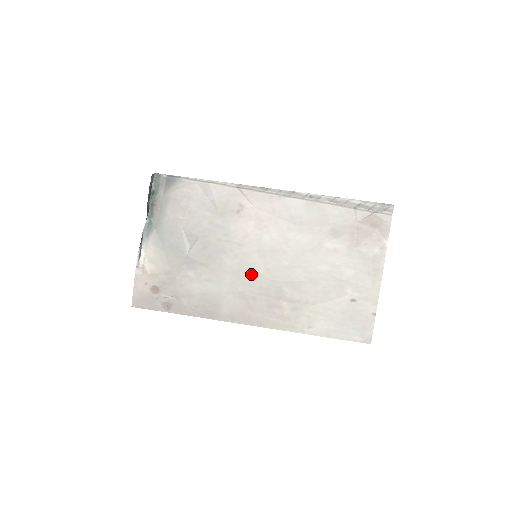
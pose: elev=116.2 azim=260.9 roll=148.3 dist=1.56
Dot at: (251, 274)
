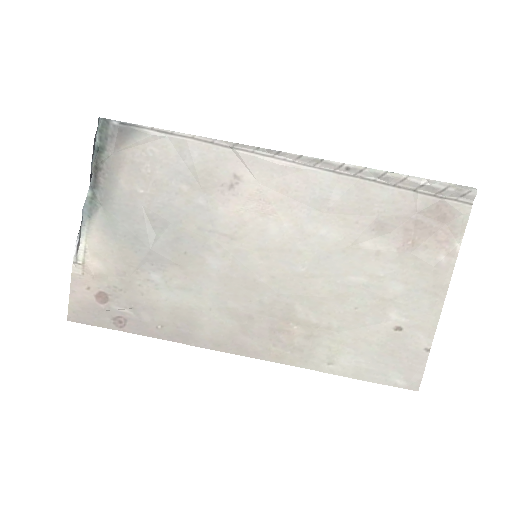
Dot at: (247, 282)
